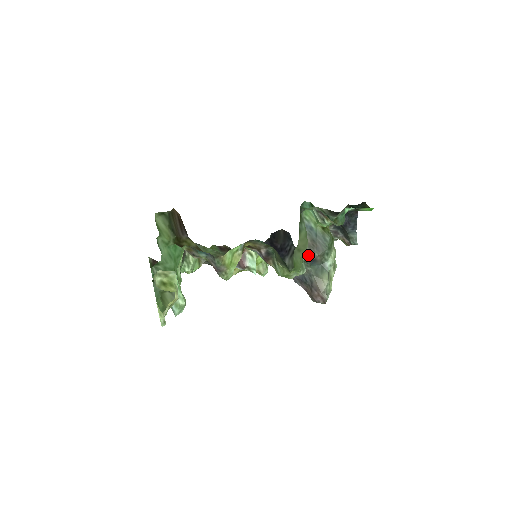
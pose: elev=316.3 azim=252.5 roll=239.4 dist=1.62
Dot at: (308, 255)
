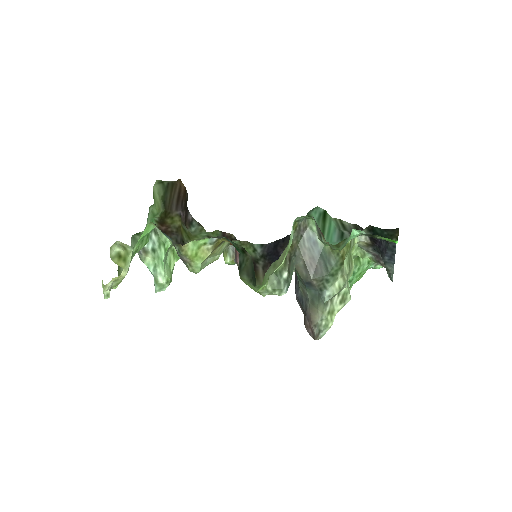
Dot at: (303, 274)
